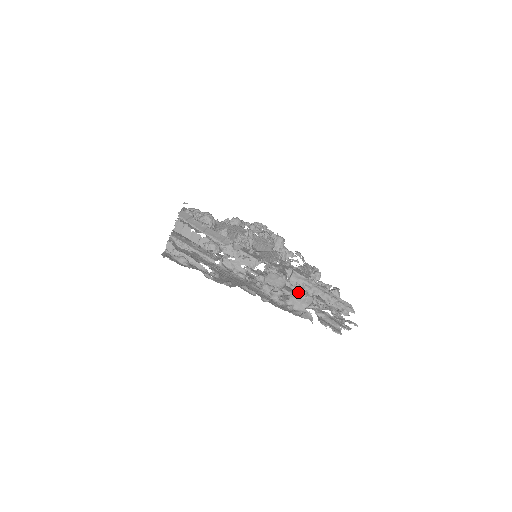
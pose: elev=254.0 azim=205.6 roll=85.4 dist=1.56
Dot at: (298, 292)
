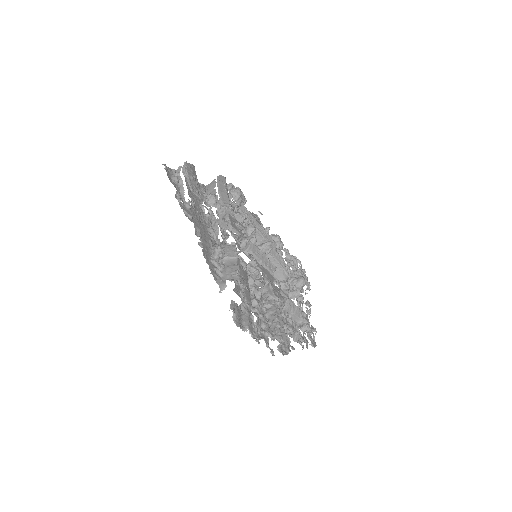
Dot at: (236, 268)
